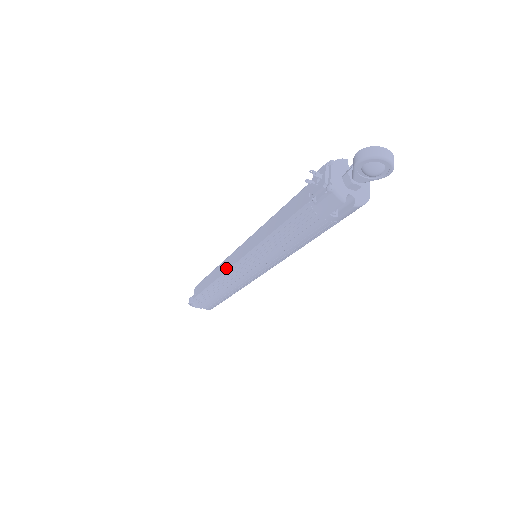
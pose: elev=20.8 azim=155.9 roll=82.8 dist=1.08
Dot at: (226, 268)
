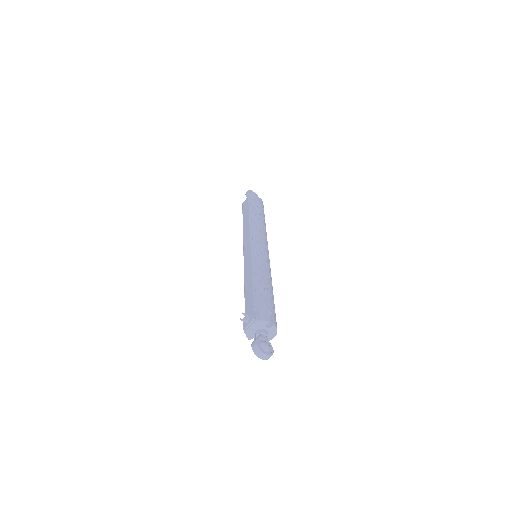
Dot at: (244, 238)
